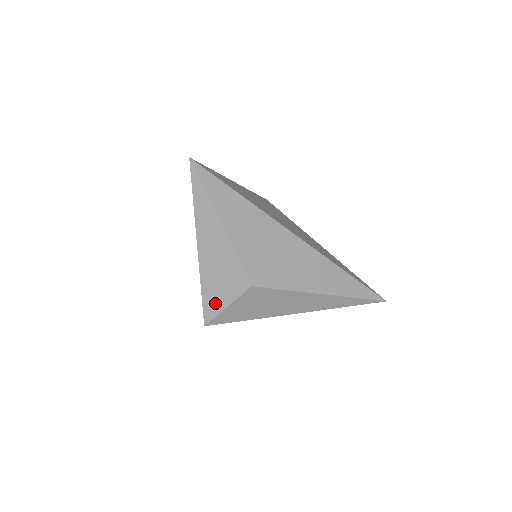
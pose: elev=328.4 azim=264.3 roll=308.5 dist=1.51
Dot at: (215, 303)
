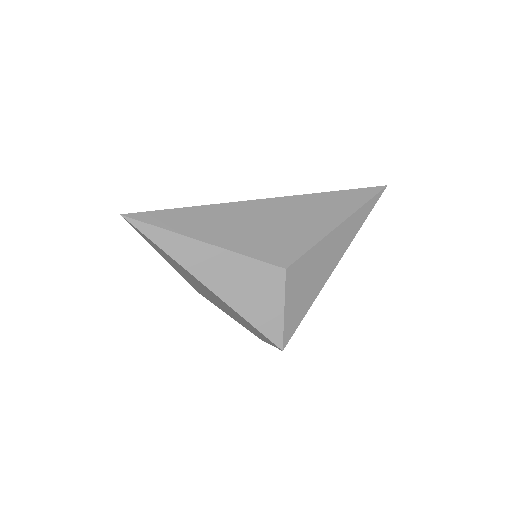
Dot at: (271, 320)
